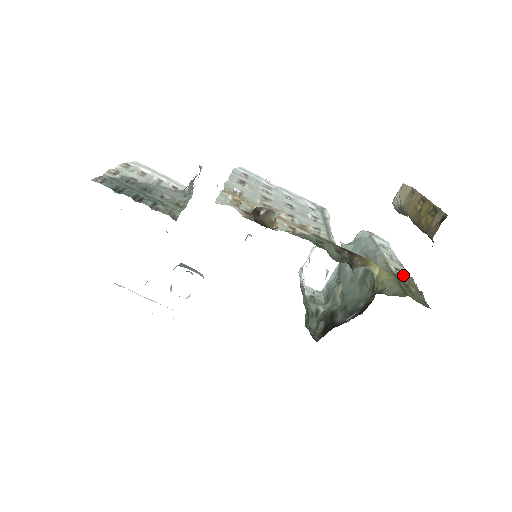
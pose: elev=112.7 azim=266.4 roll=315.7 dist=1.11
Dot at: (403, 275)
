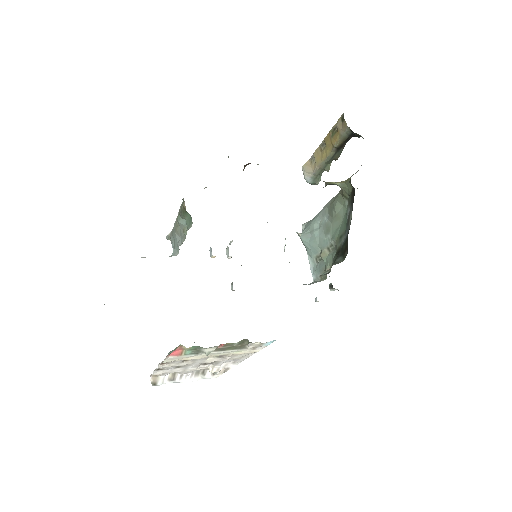
Dot at: occluded
